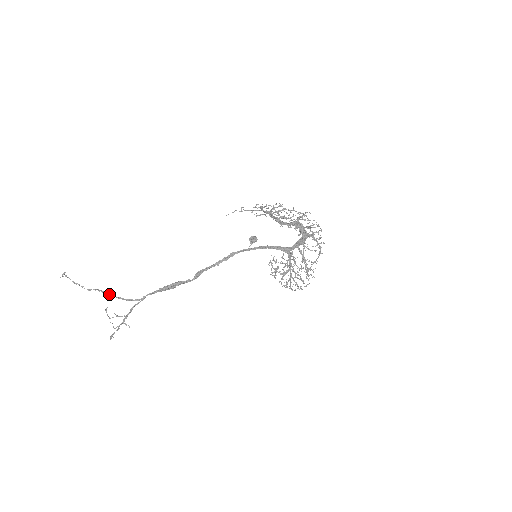
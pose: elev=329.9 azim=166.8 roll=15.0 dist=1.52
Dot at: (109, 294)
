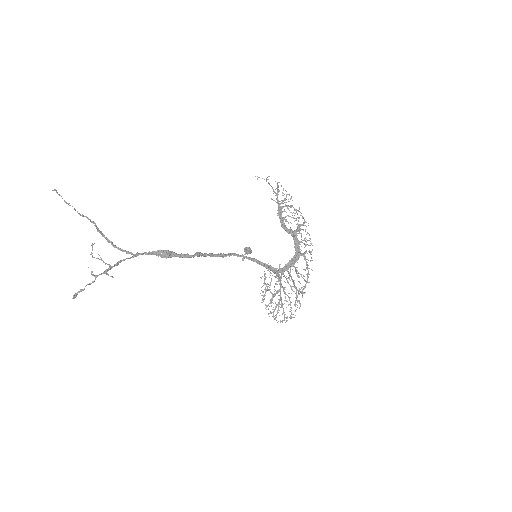
Dot at: (101, 231)
